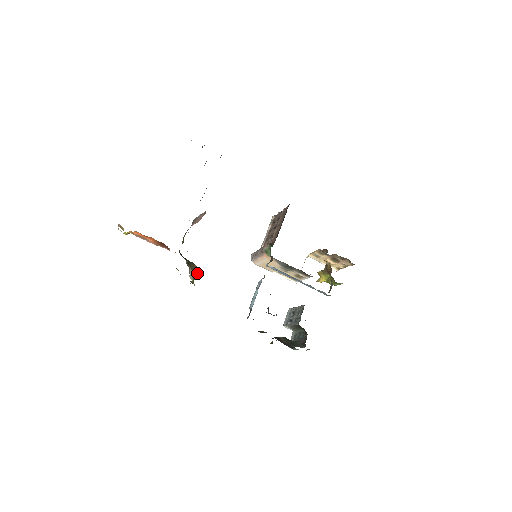
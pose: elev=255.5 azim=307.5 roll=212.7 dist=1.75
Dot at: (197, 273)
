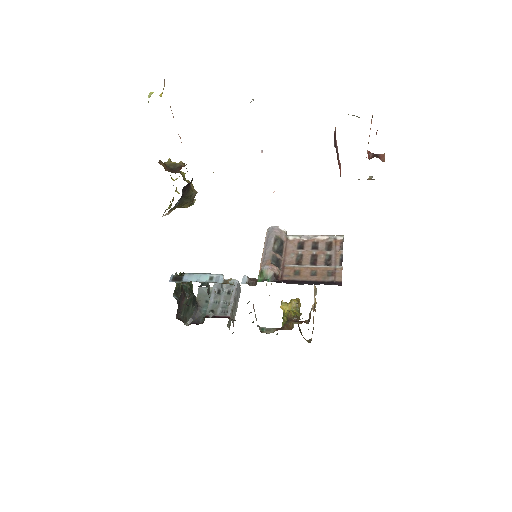
Dot at: (184, 207)
